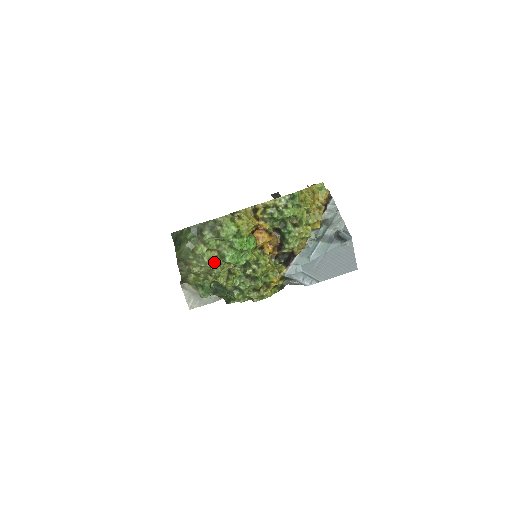
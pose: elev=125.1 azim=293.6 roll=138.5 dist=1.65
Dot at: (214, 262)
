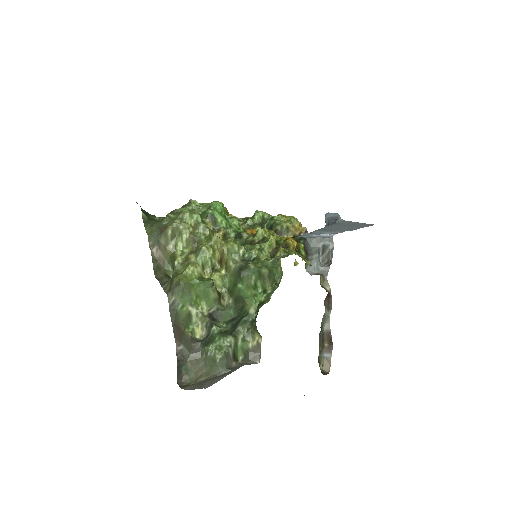
Dot at: occluded
